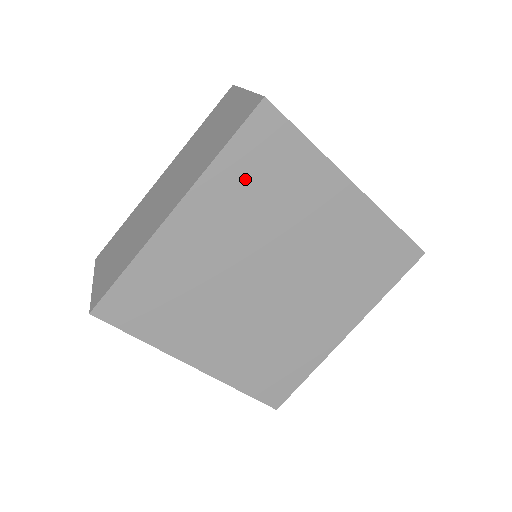
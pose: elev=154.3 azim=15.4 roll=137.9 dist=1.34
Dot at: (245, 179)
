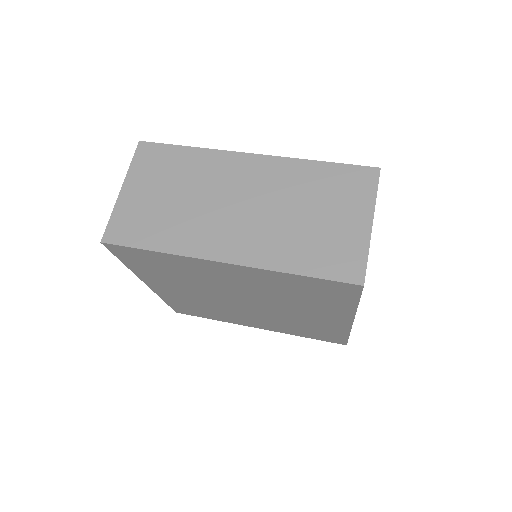
Dot at: (293, 286)
